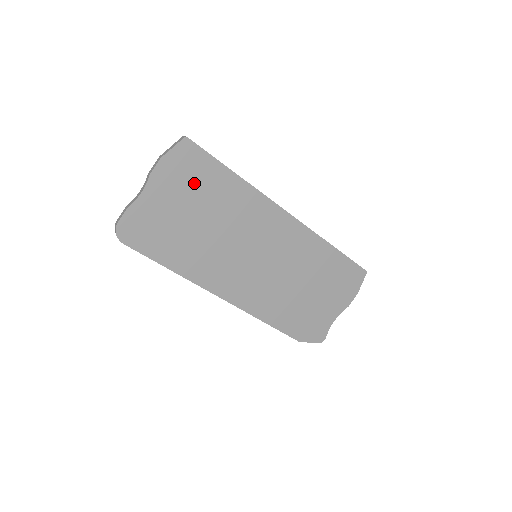
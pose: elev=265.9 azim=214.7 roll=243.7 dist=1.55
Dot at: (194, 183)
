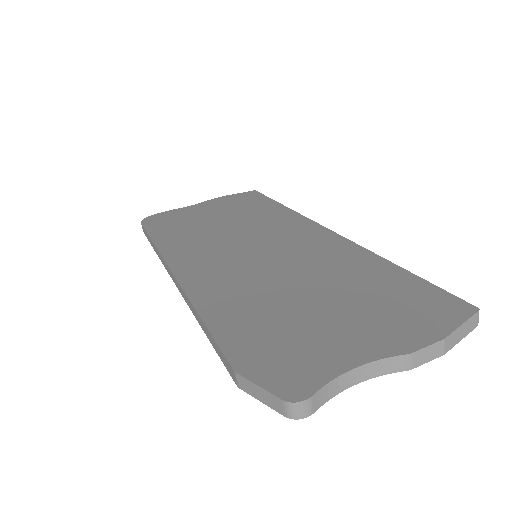
Dot at: (238, 206)
